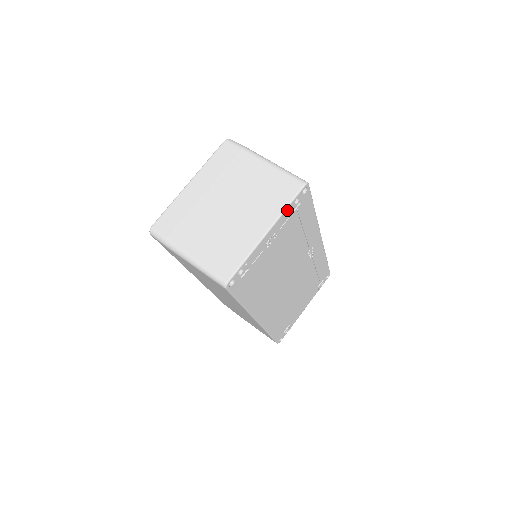
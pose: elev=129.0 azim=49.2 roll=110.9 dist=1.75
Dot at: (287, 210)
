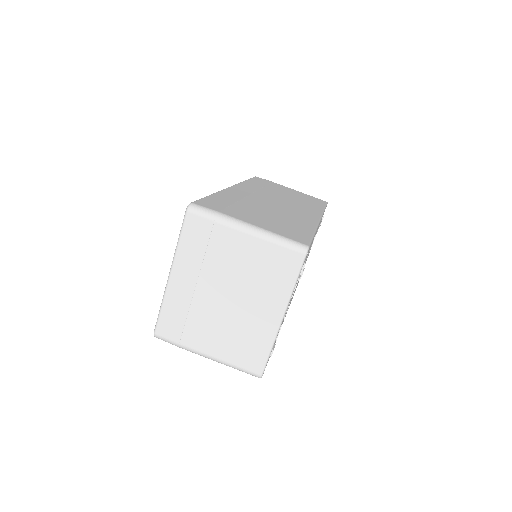
Dot at: (295, 285)
